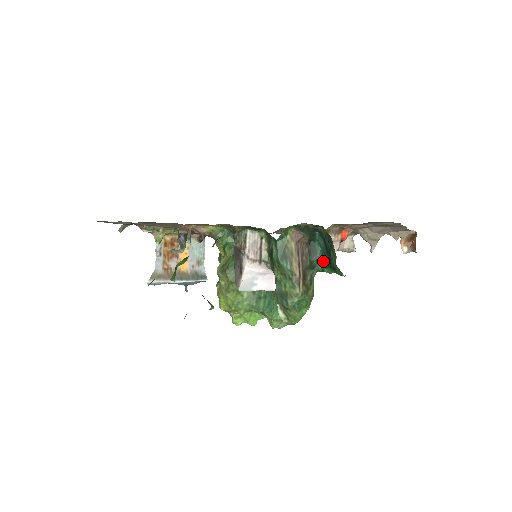
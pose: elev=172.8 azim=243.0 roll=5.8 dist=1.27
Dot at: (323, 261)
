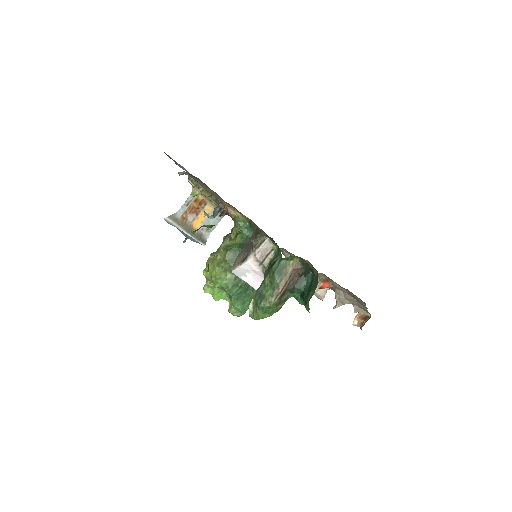
Dot at: (302, 293)
